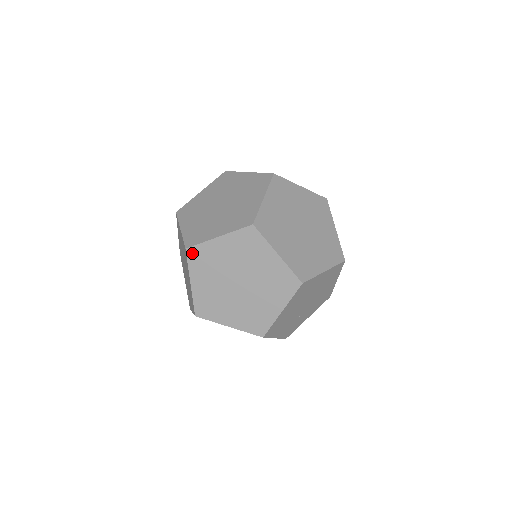
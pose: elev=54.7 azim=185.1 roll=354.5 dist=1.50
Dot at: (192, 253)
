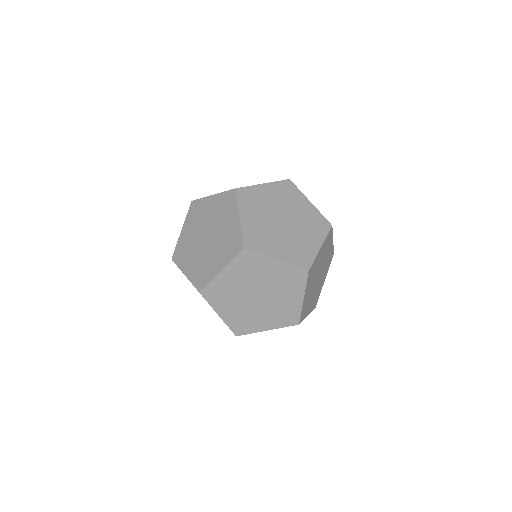
Dot at: (241, 192)
